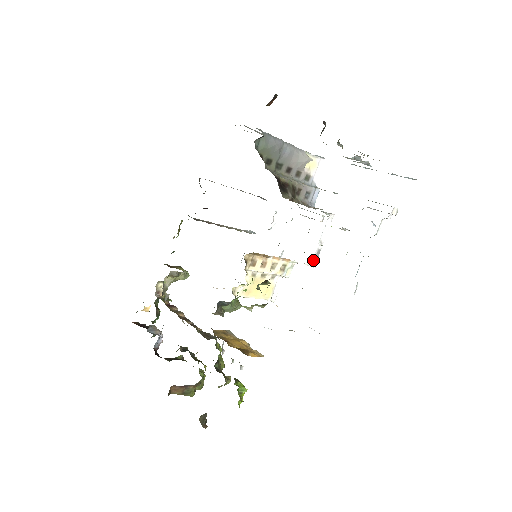
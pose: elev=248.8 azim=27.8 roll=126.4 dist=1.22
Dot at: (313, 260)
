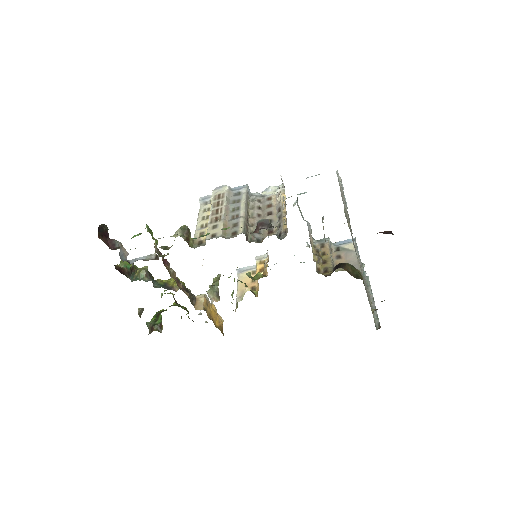
Dot at: occluded
